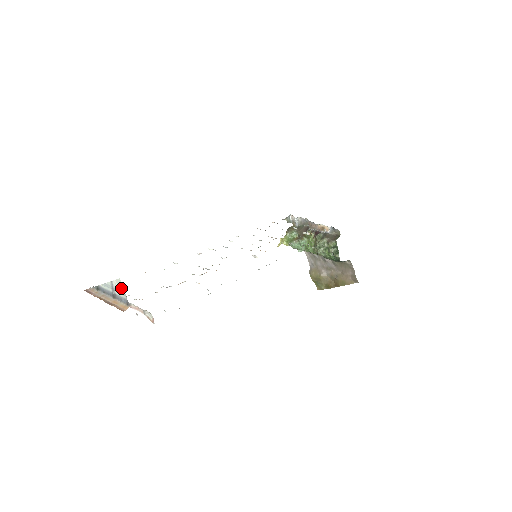
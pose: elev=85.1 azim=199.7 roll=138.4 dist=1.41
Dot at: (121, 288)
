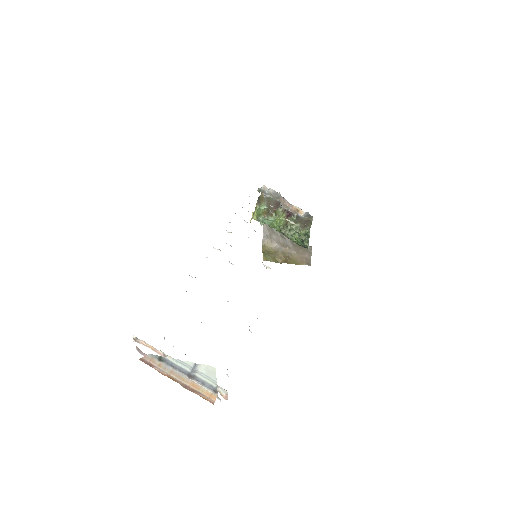
Dot at: (211, 375)
